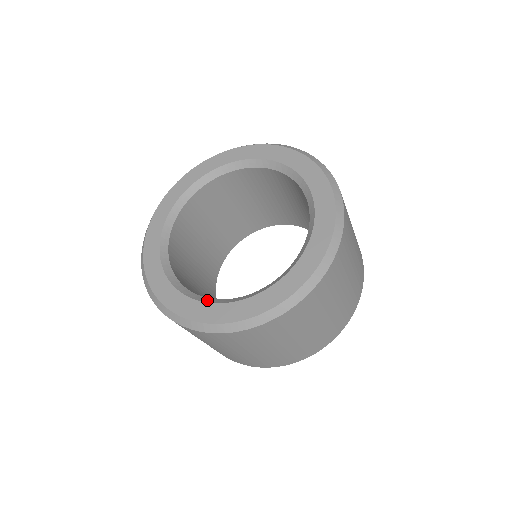
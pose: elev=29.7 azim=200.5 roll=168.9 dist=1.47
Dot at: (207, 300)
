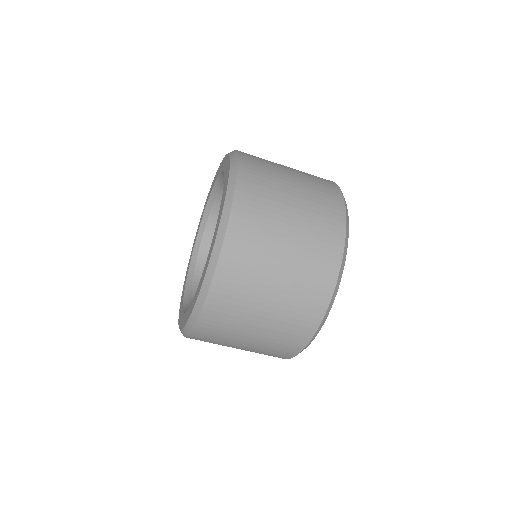
Dot at: (186, 309)
